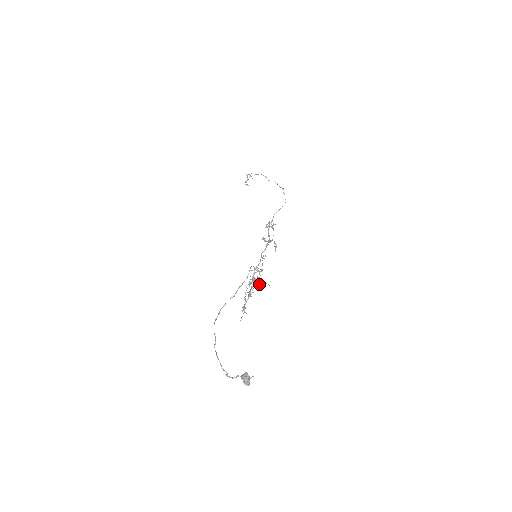
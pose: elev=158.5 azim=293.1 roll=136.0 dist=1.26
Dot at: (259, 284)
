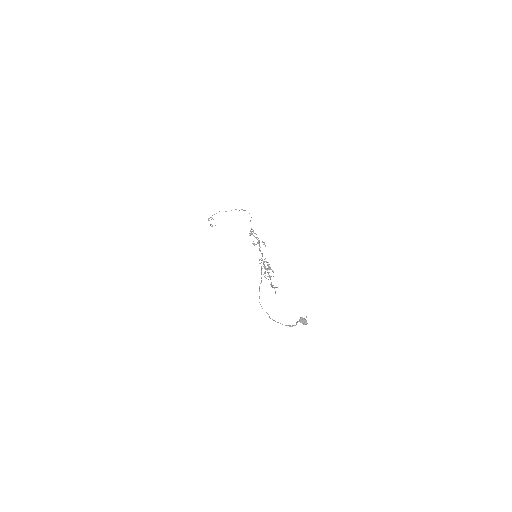
Dot at: (271, 269)
